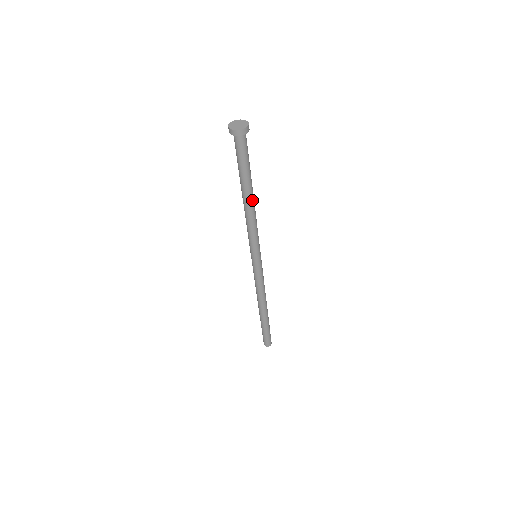
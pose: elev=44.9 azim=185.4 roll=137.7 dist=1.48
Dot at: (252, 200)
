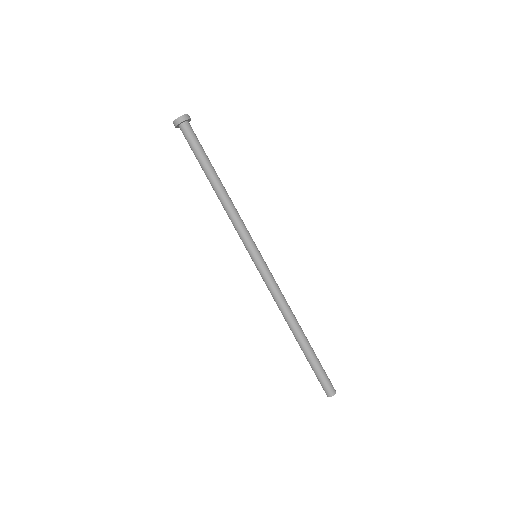
Dot at: occluded
